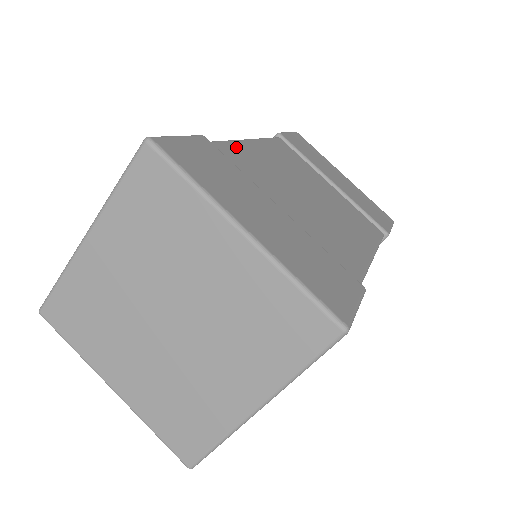
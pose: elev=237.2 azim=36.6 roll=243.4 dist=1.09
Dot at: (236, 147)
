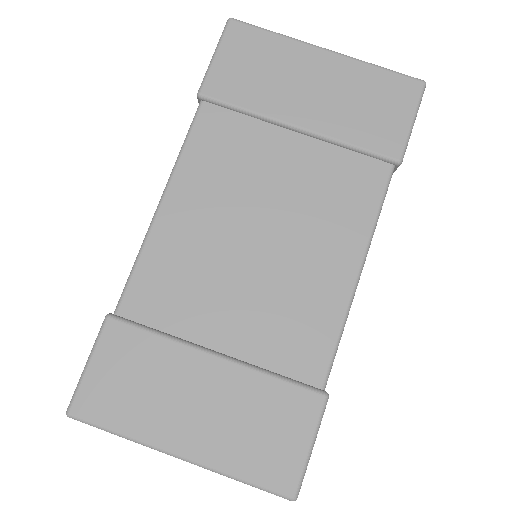
Dot at: (148, 264)
